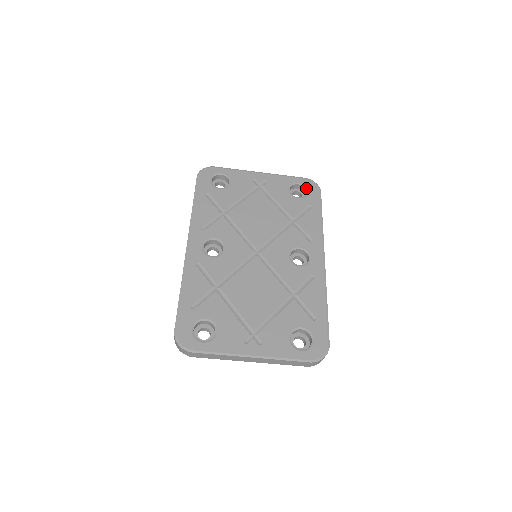
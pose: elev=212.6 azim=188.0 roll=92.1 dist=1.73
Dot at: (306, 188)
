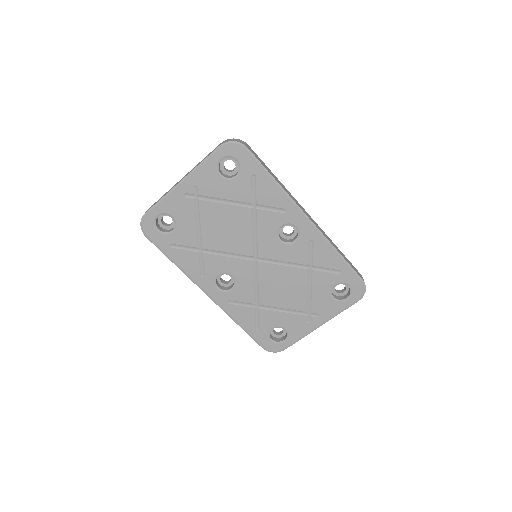
Dot at: (232, 158)
